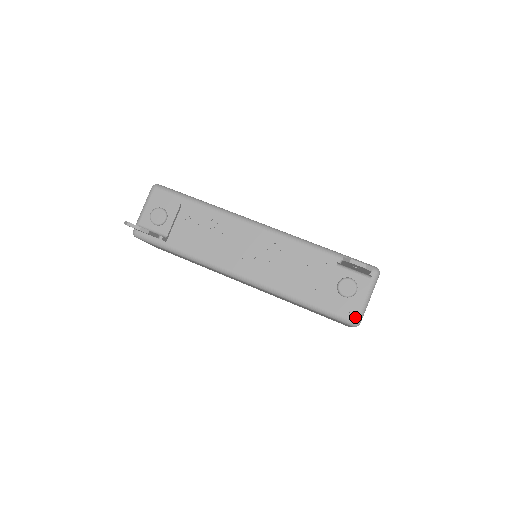
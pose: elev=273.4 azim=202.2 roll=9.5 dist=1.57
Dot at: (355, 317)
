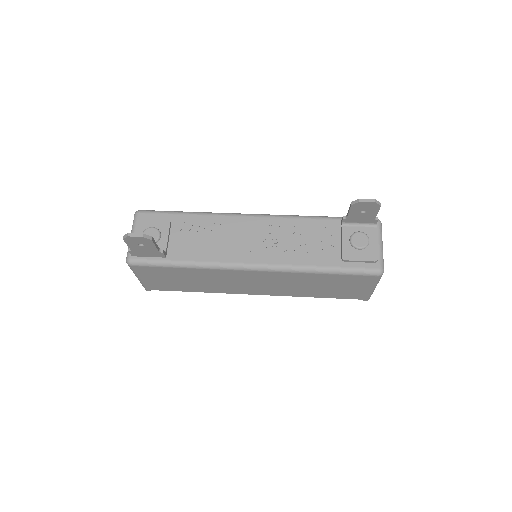
Dot at: (377, 265)
